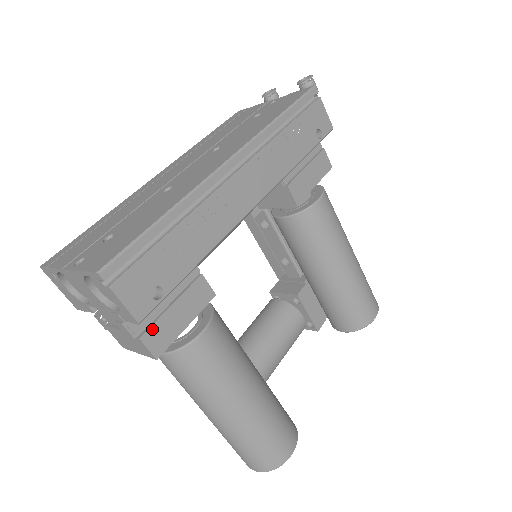
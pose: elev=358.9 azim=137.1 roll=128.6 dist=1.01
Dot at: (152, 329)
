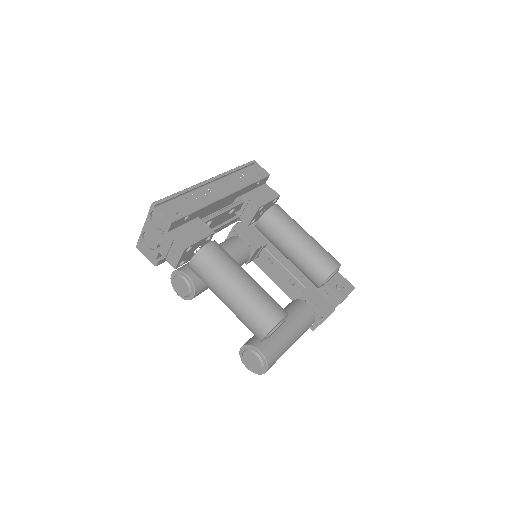
Dot at: (181, 237)
